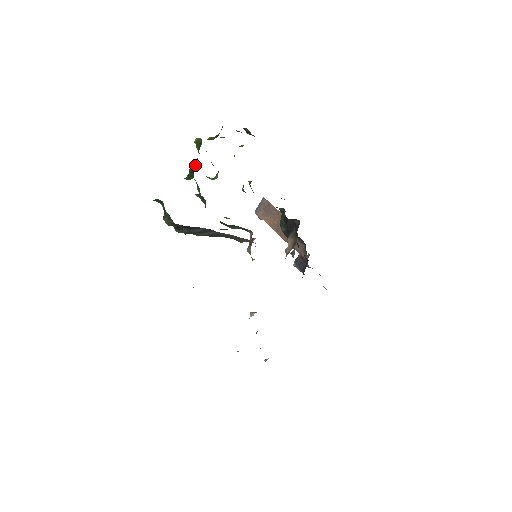
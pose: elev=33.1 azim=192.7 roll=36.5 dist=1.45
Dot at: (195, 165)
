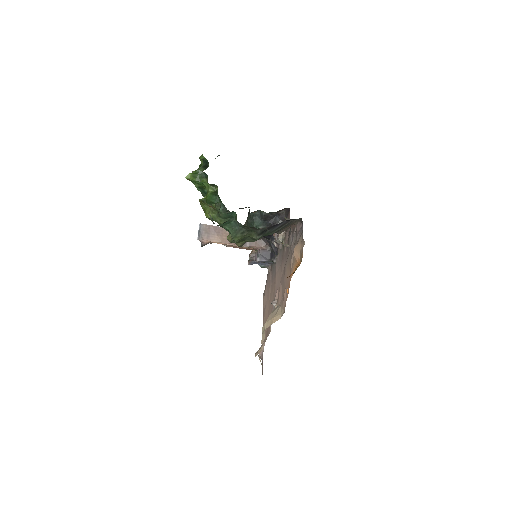
Dot at: (211, 192)
